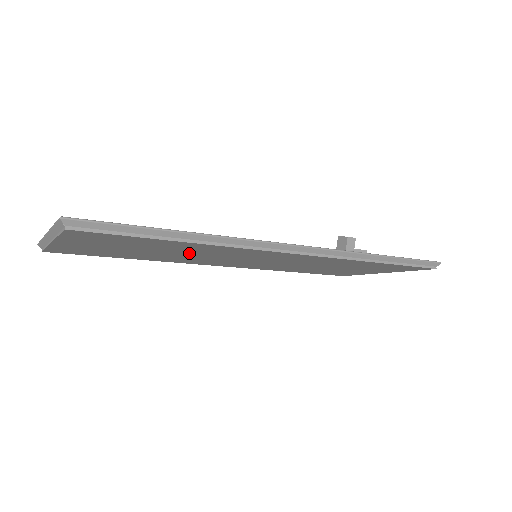
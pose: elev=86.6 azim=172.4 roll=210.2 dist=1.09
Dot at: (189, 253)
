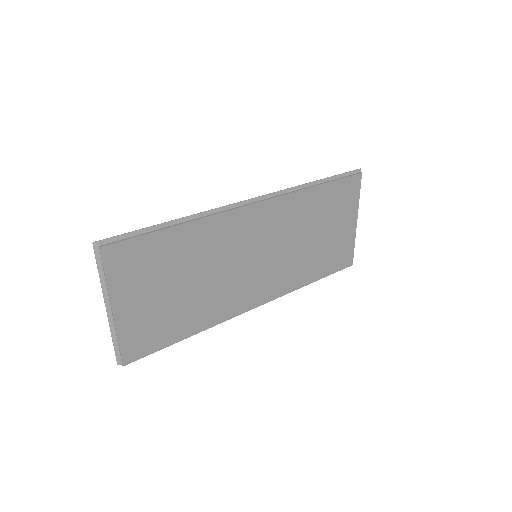
Dot at: (205, 268)
